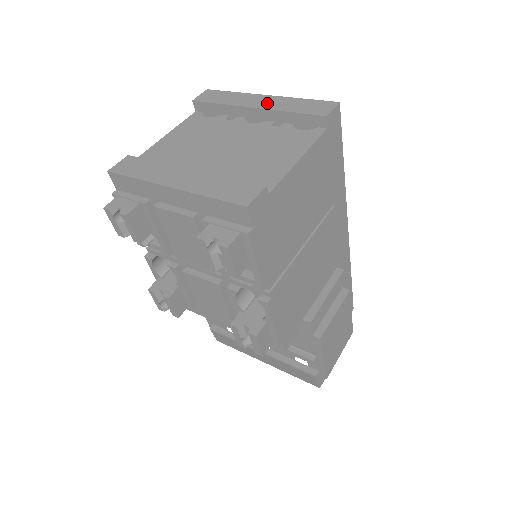
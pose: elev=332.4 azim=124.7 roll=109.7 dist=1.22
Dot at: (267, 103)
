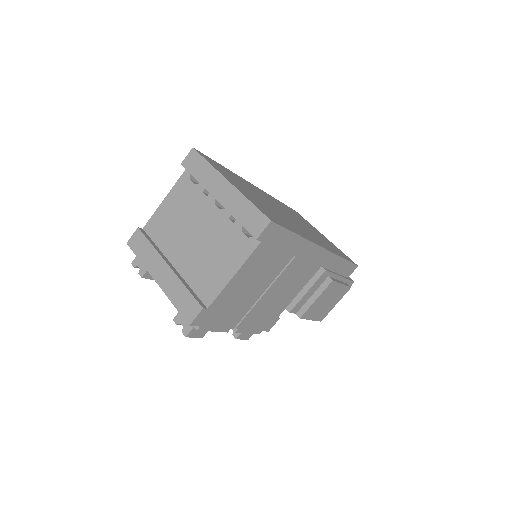
Dot at: (225, 196)
